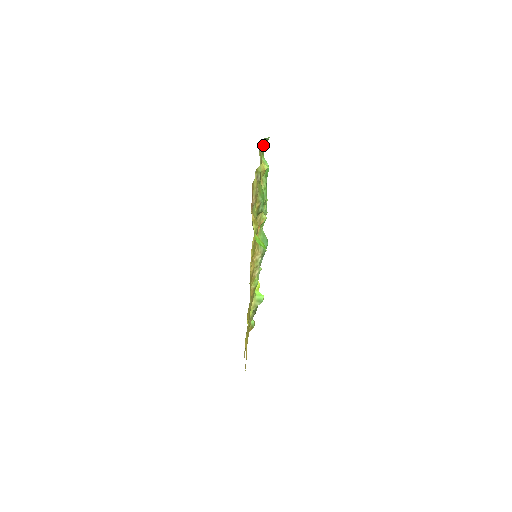
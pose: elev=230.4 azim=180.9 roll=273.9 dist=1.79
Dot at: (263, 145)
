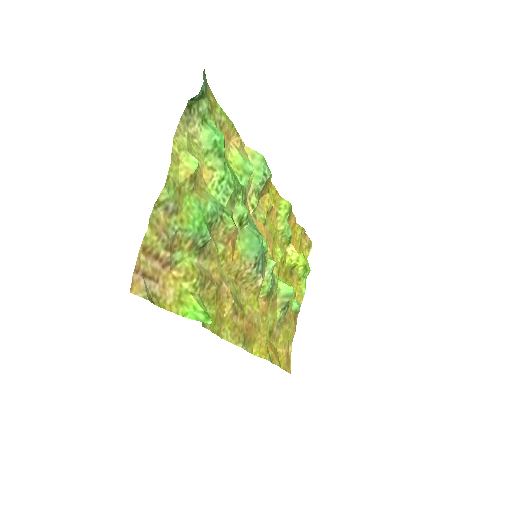
Dot at: (195, 108)
